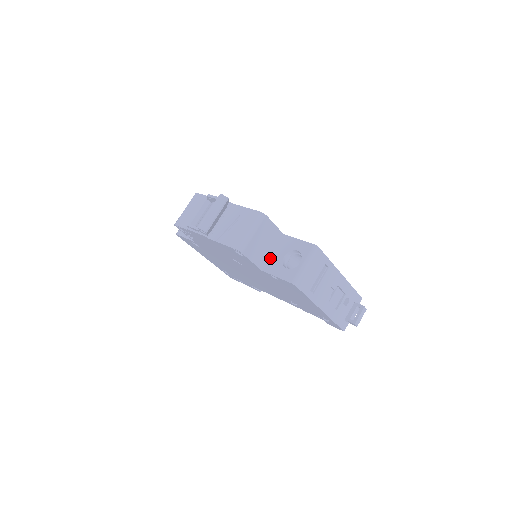
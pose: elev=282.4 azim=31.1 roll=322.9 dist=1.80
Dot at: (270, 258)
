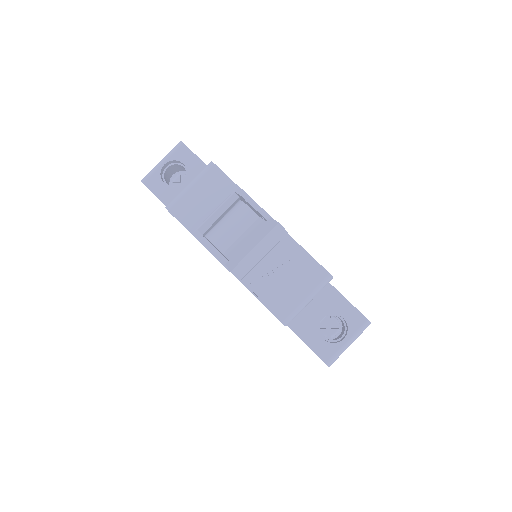
Dot at: occluded
